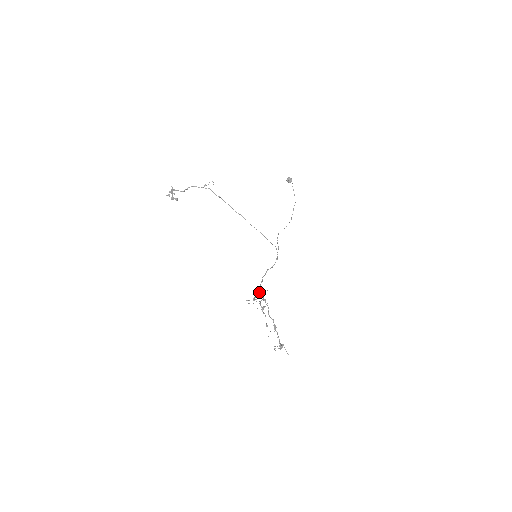
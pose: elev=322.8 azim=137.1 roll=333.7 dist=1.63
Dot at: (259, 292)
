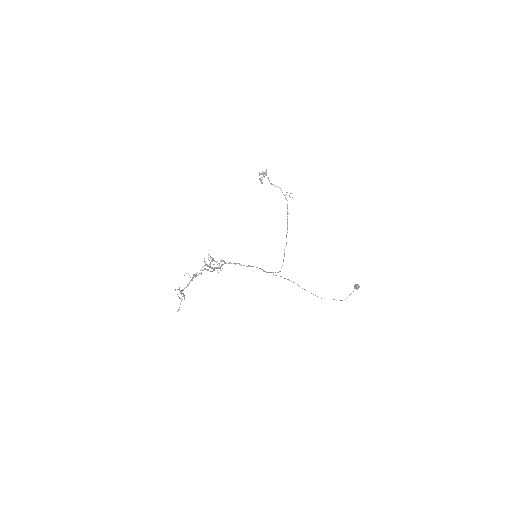
Dot at: (222, 260)
